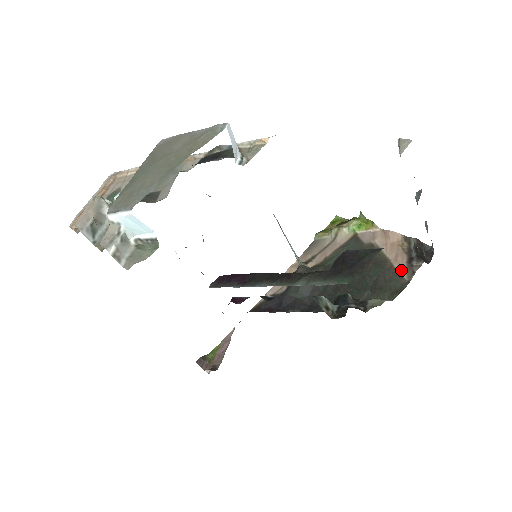
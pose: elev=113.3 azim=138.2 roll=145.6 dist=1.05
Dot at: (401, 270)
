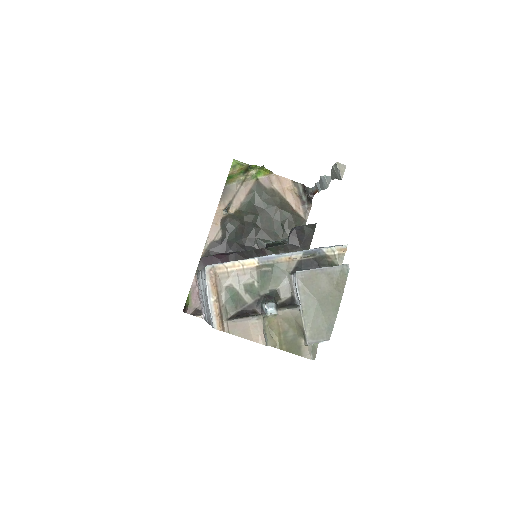
Dot at: (300, 212)
